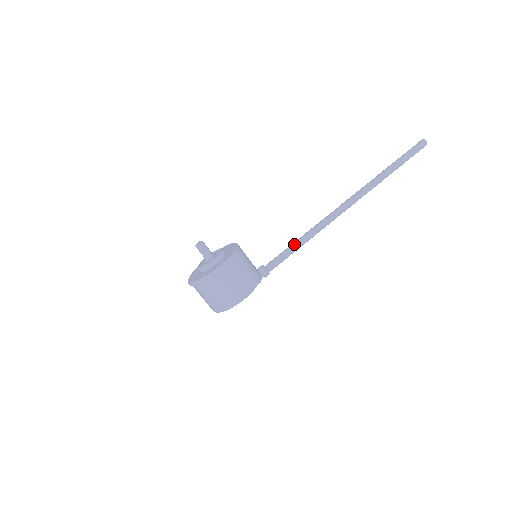
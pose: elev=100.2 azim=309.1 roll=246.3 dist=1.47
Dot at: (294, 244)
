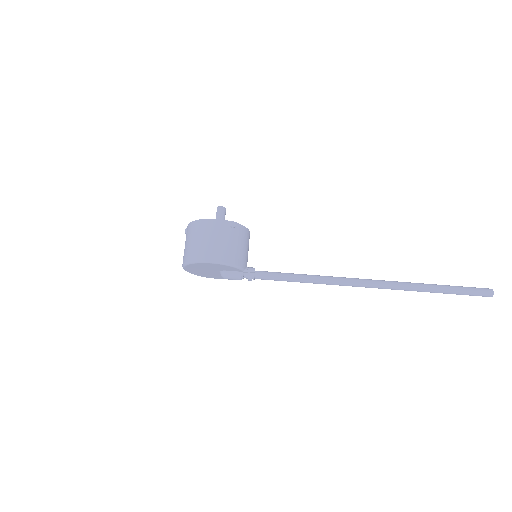
Dot at: occluded
